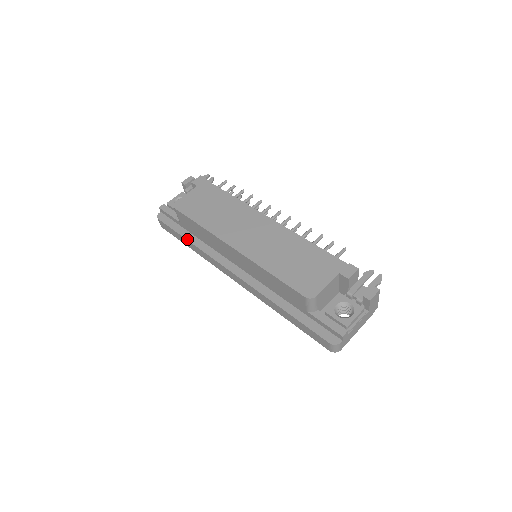
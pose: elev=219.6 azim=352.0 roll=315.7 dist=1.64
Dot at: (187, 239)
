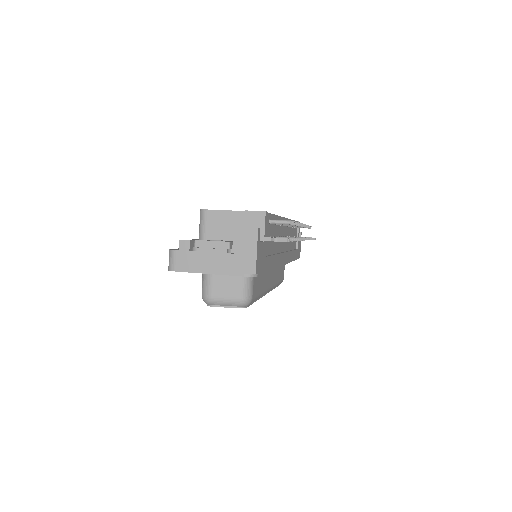
Dot at: occluded
